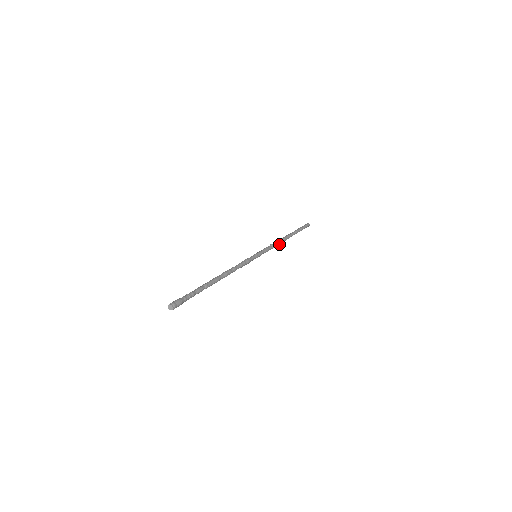
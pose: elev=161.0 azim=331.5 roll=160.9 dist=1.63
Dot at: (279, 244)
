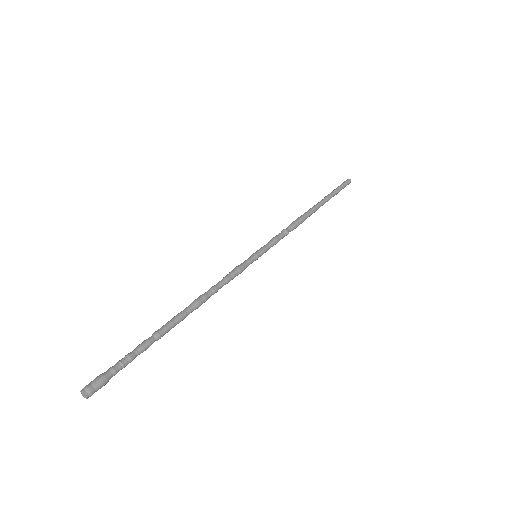
Dot at: (298, 225)
